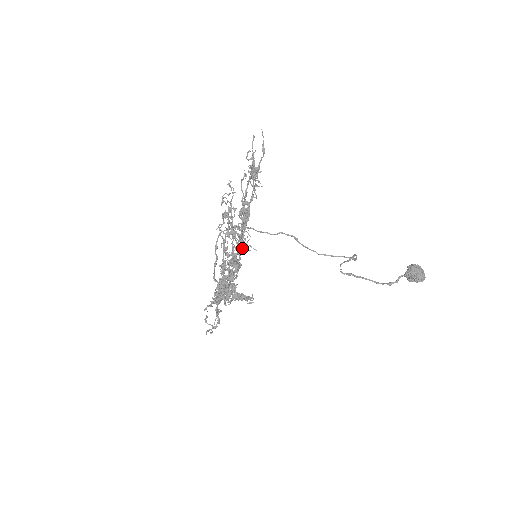
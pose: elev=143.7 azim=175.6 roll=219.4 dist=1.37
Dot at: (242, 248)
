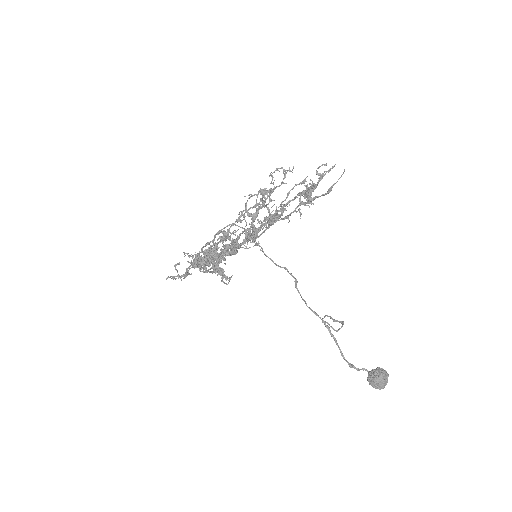
Dot at: occluded
